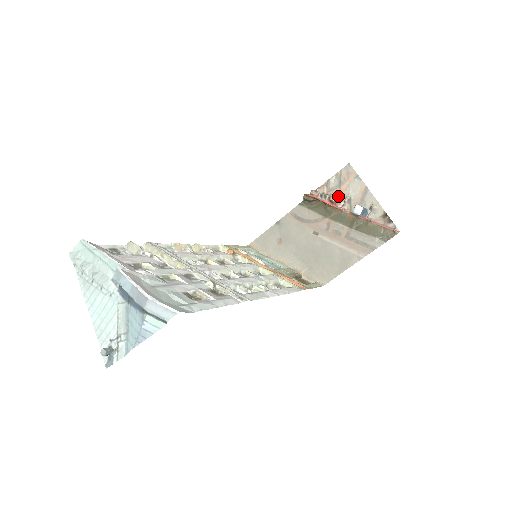
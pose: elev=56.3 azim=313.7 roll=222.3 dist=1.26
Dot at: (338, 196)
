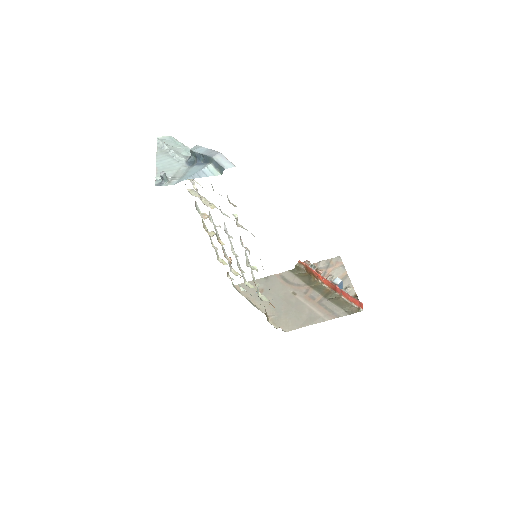
Dot at: (323, 273)
